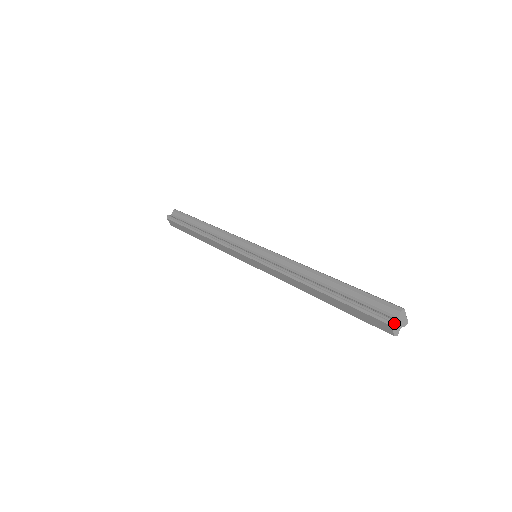
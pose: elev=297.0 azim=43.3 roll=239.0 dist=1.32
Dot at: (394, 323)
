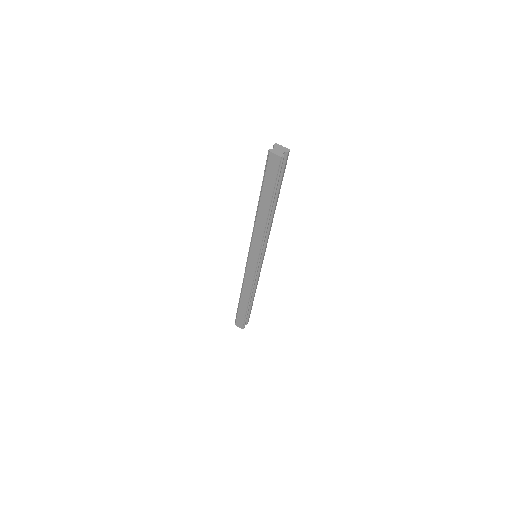
Dot at: (272, 150)
